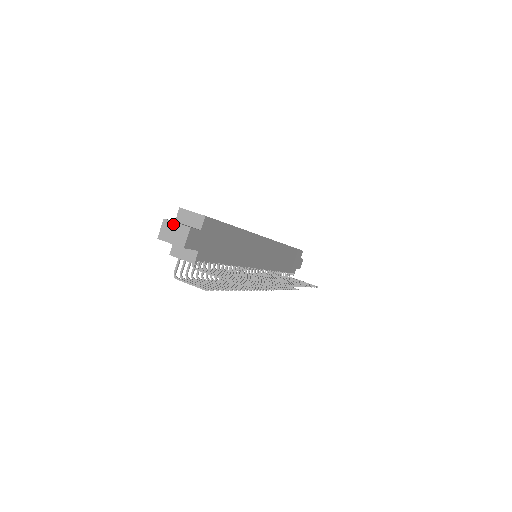
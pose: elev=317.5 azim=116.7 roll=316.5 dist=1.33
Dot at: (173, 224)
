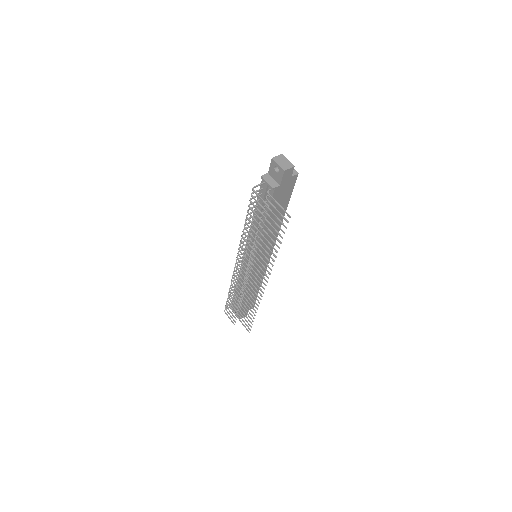
Dot at: (286, 159)
